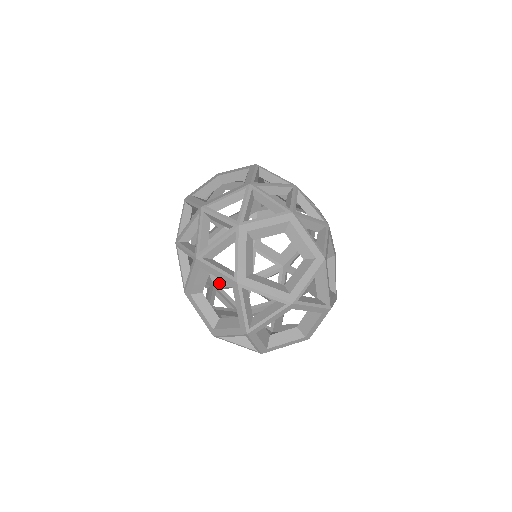
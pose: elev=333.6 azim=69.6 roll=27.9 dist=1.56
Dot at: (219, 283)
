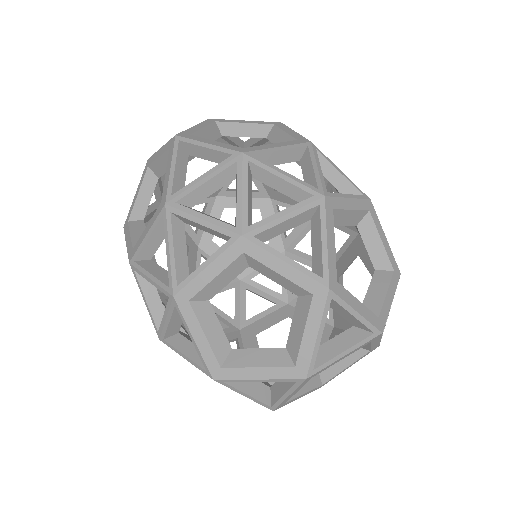
Dot at: occluded
